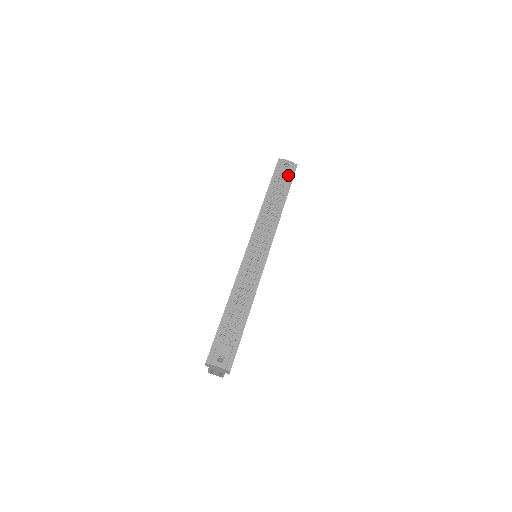
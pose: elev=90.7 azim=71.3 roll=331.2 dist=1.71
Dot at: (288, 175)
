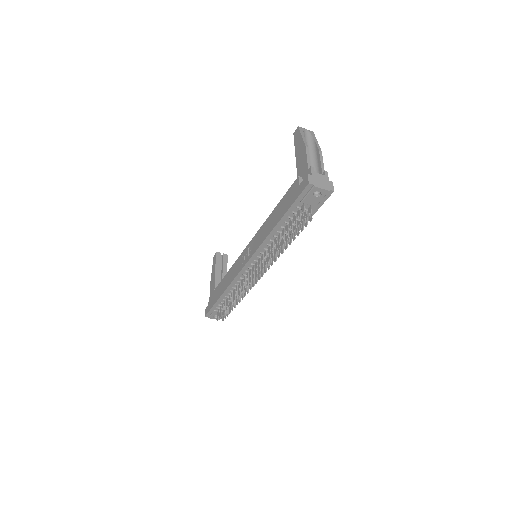
Dot at: (314, 206)
